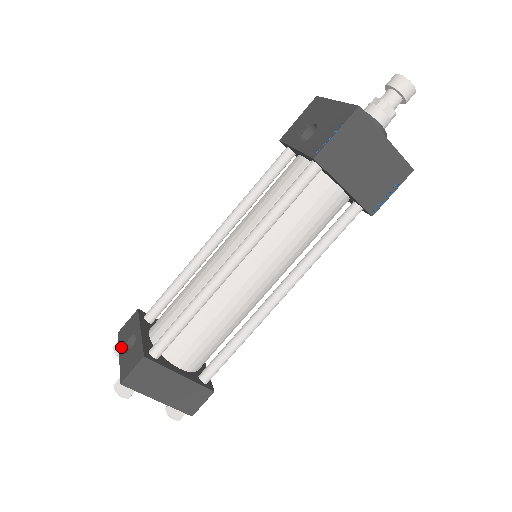
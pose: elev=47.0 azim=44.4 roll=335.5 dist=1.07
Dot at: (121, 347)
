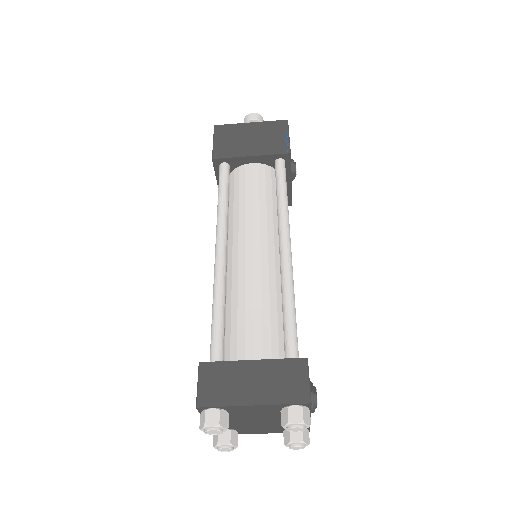
Dot at: occluded
